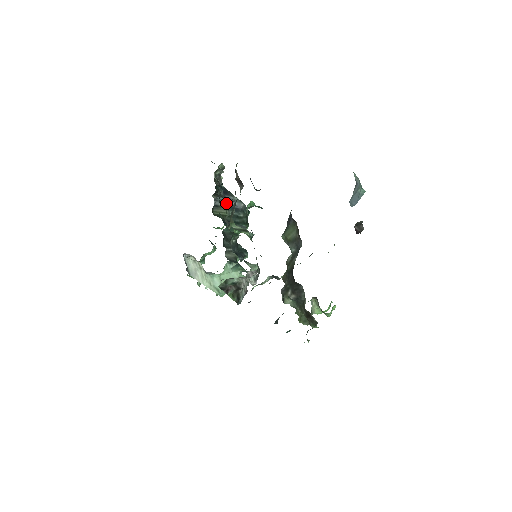
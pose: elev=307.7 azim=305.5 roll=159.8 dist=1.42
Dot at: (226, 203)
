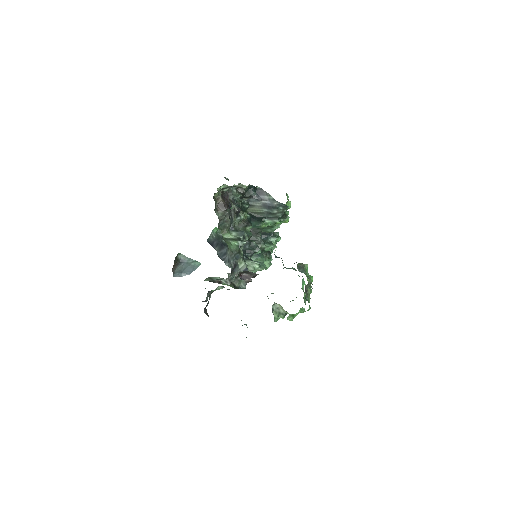
Dot at: (259, 202)
